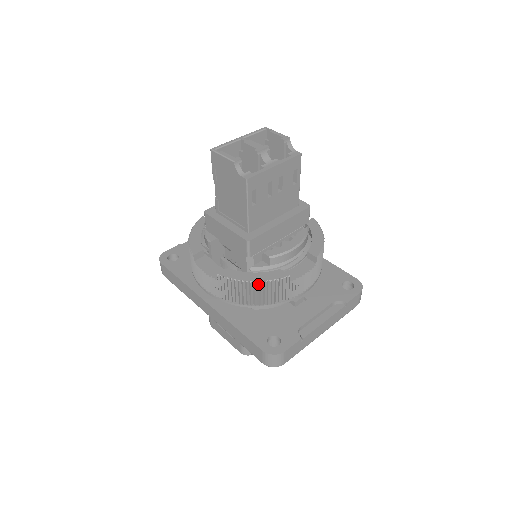
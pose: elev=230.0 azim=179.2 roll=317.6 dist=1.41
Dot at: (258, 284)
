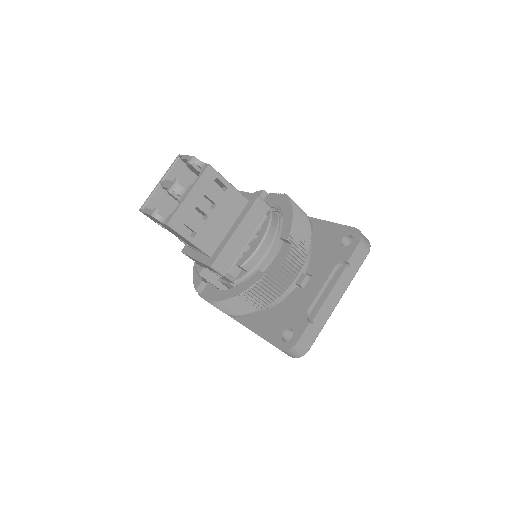
Dot at: (244, 295)
